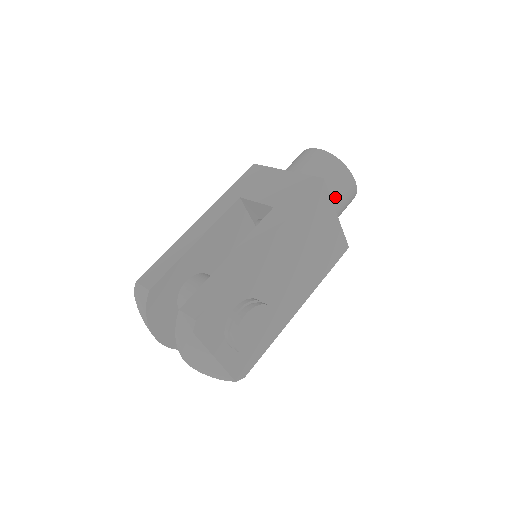
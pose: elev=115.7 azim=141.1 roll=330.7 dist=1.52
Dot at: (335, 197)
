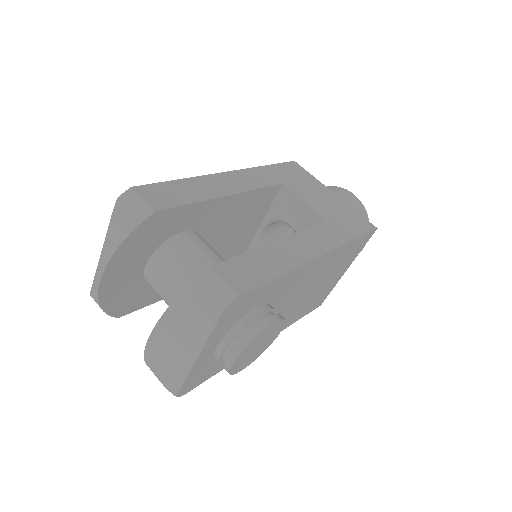
Dot at: occluded
